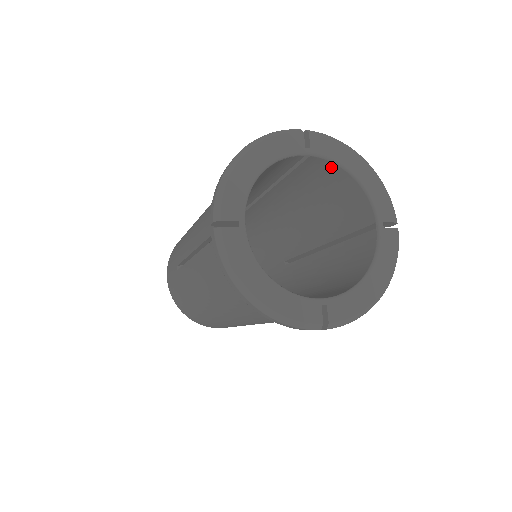
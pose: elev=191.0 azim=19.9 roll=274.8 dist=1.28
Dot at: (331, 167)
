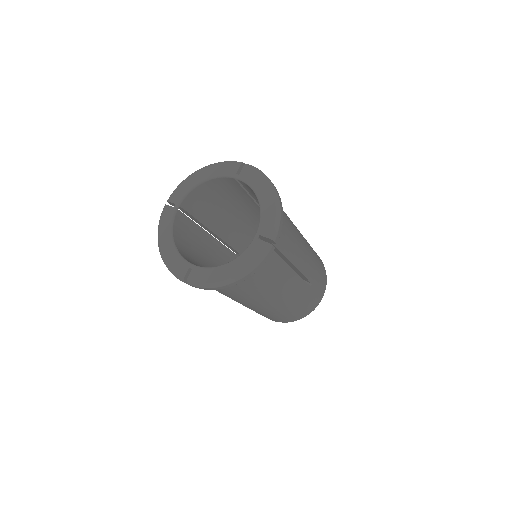
Dot at: occluded
